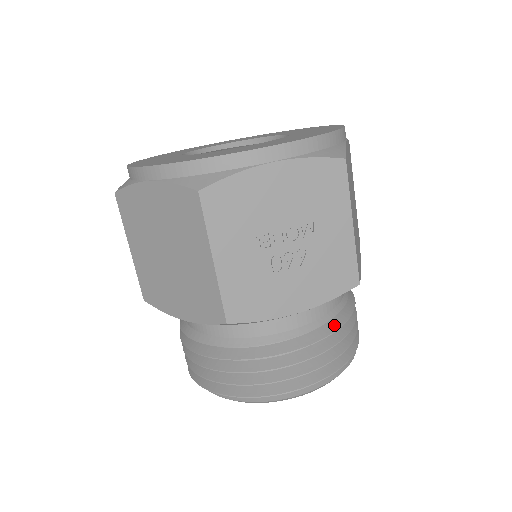
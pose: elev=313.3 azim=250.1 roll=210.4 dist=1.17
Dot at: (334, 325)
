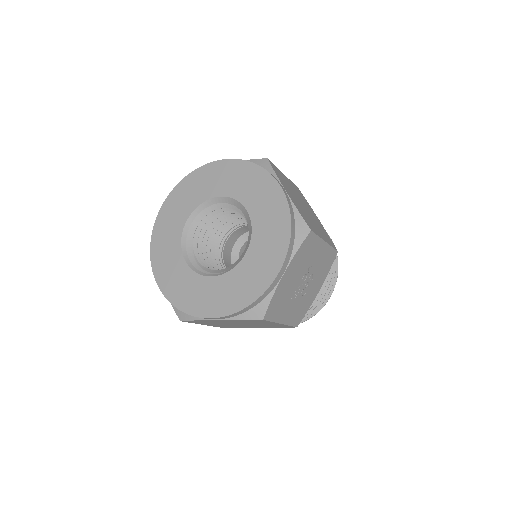
Dot at: occluded
